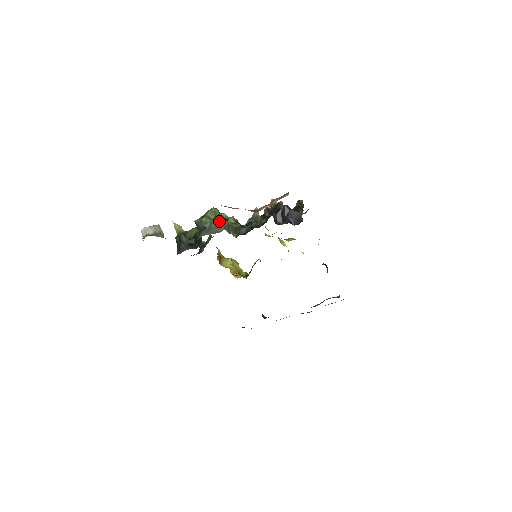
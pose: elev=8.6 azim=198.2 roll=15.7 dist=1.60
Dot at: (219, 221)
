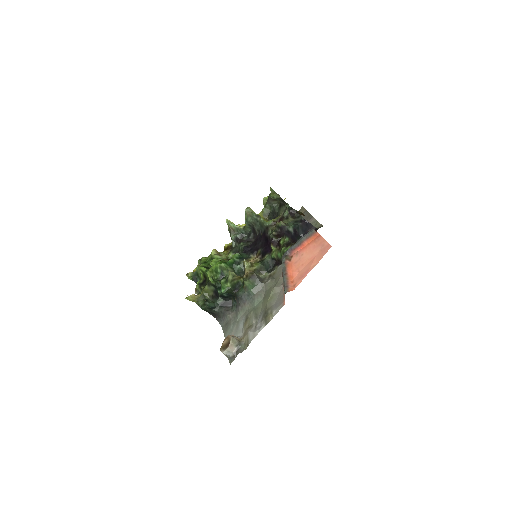
Dot at: (252, 281)
